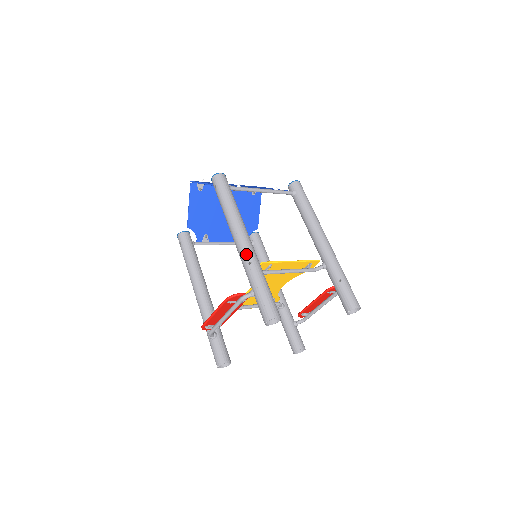
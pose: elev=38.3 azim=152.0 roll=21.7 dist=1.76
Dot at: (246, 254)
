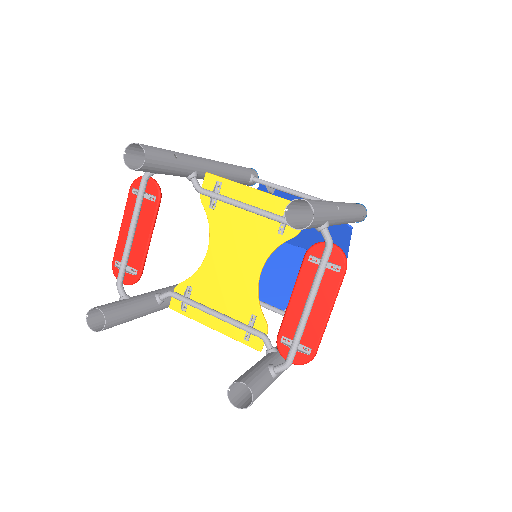
Dot at: occluded
